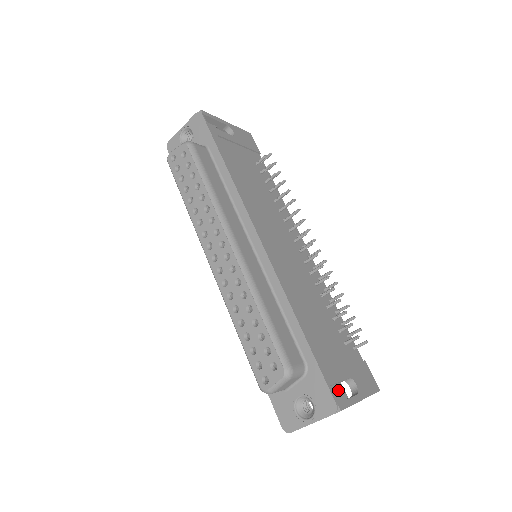
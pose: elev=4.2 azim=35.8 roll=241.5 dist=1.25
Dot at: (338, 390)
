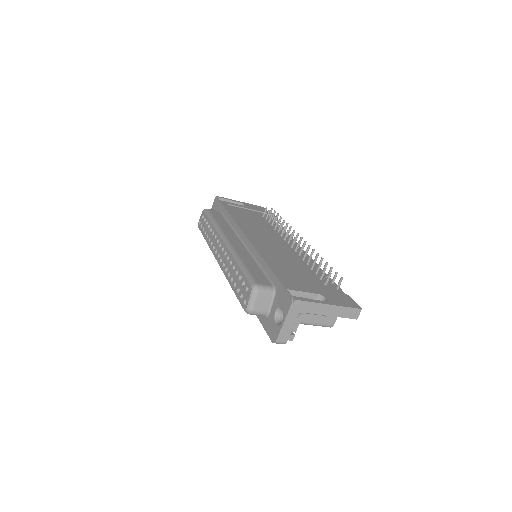
Dot at: occluded
